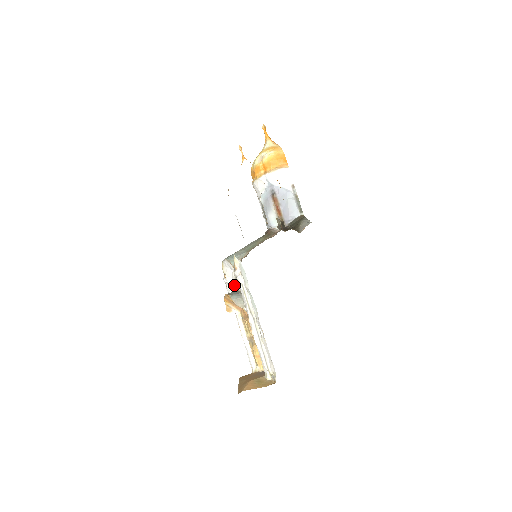
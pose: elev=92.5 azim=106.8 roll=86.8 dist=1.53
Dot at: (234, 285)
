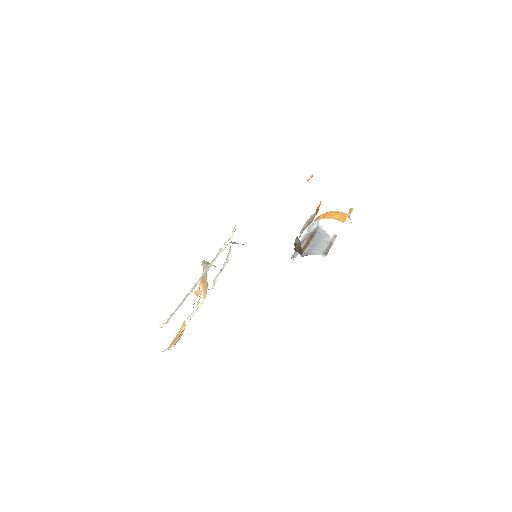
Dot at: (219, 273)
